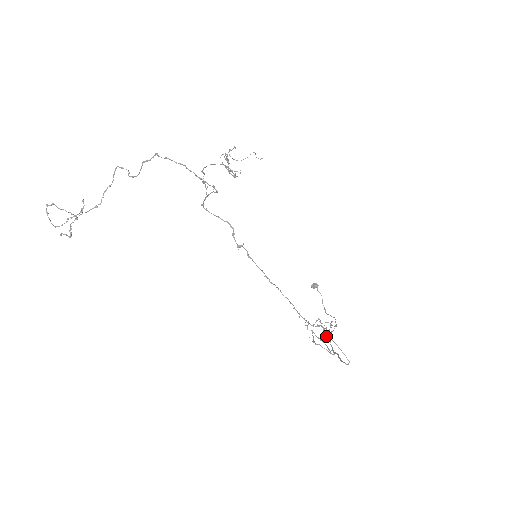
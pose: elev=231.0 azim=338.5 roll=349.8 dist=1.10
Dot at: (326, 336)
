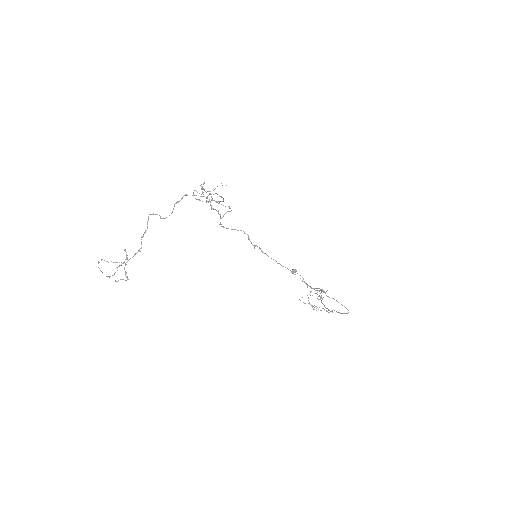
Dot at: (327, 296)
